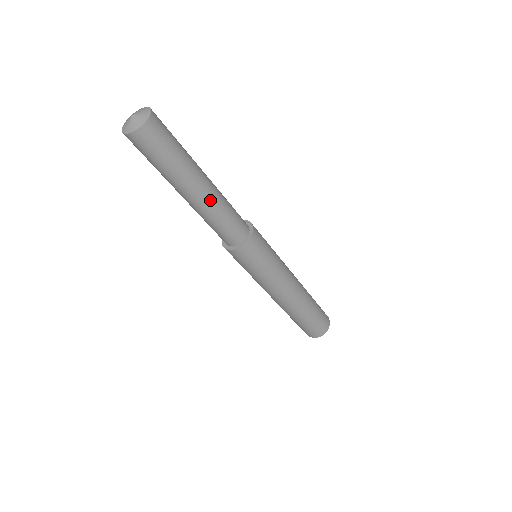
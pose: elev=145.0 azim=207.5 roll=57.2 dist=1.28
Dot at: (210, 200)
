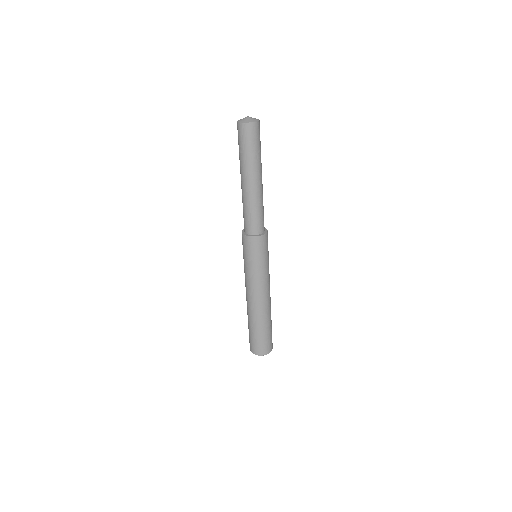
Dot at: (262, 190)
